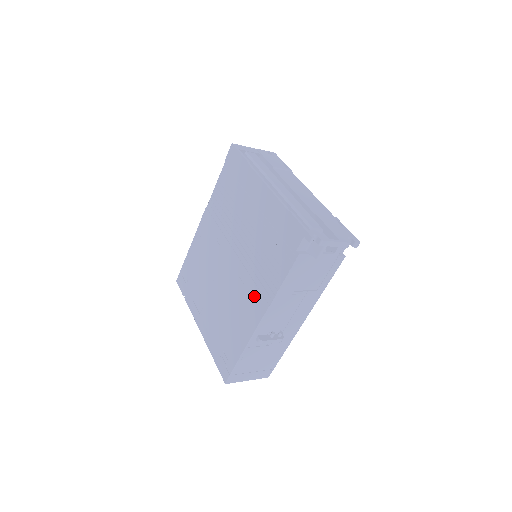
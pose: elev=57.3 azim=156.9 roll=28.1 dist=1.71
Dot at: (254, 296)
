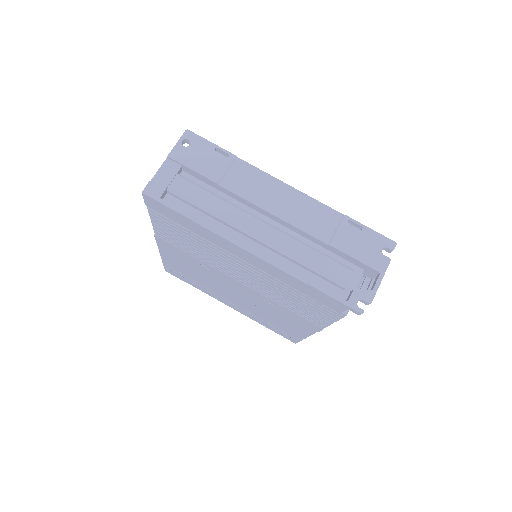
Dot at: (296, 318)
